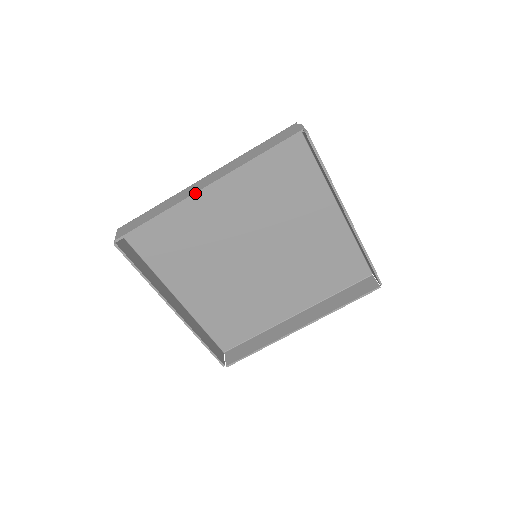
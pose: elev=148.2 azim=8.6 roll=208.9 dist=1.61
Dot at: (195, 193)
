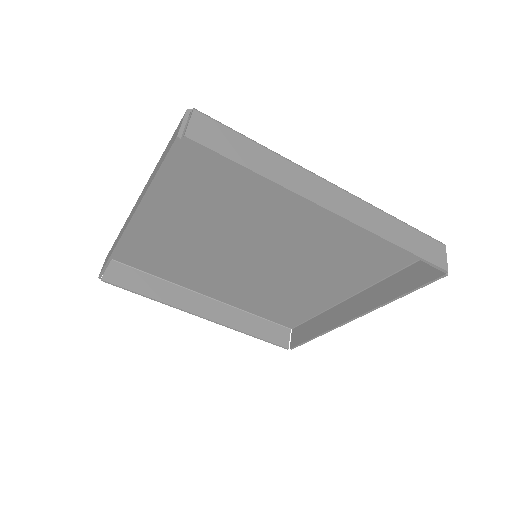
Dot at: (318, 205)
